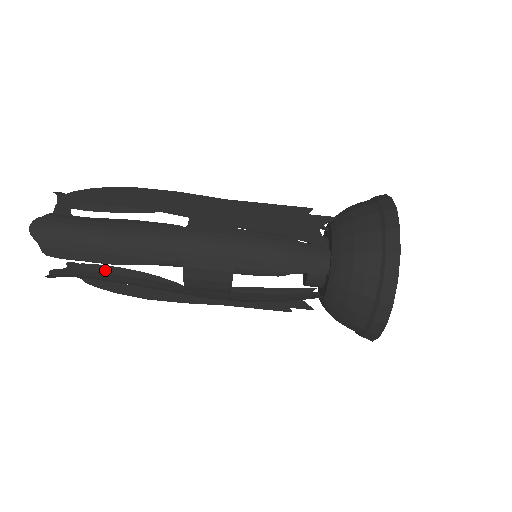
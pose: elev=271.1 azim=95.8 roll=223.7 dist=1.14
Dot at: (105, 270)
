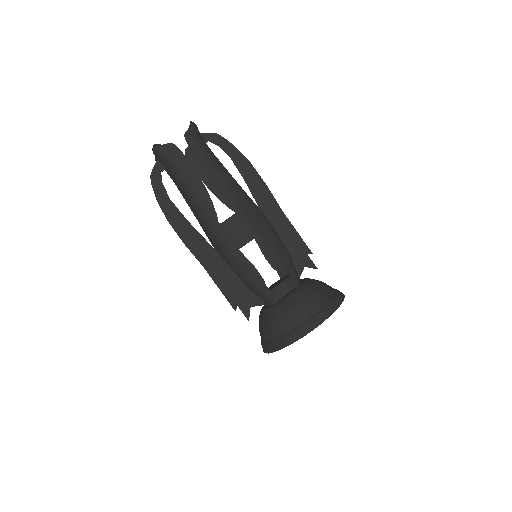
Dot at: occluded
